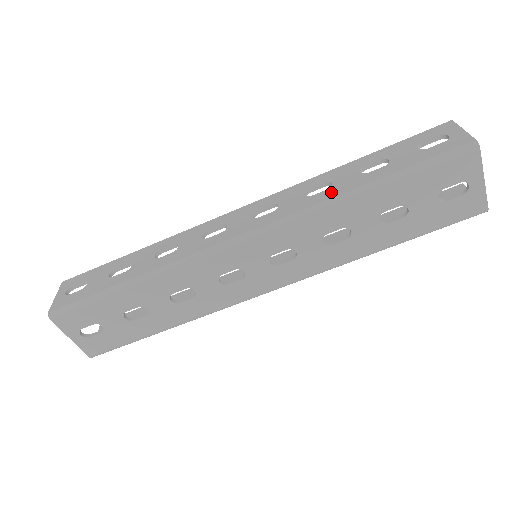
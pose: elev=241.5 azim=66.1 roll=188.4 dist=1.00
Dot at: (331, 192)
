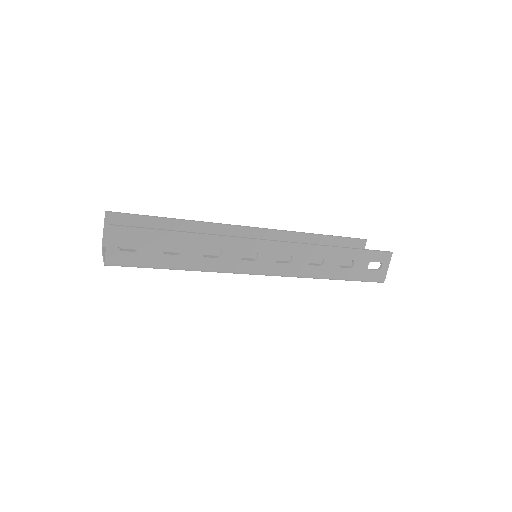
Dot at: (320, 271)
